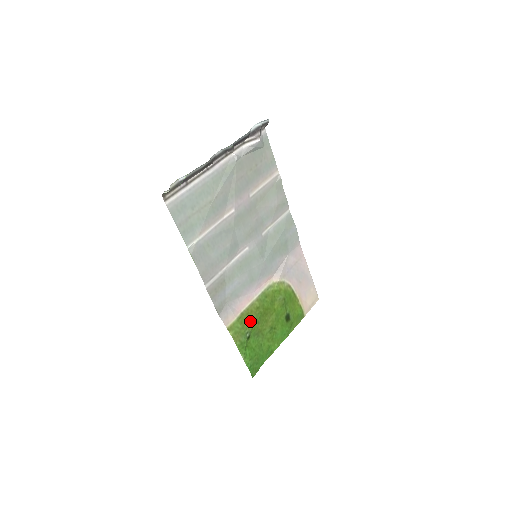
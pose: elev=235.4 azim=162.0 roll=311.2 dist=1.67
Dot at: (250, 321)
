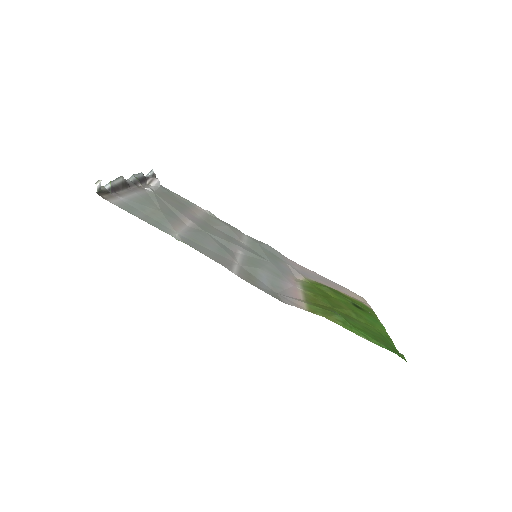
Dot at: (324, 306)
